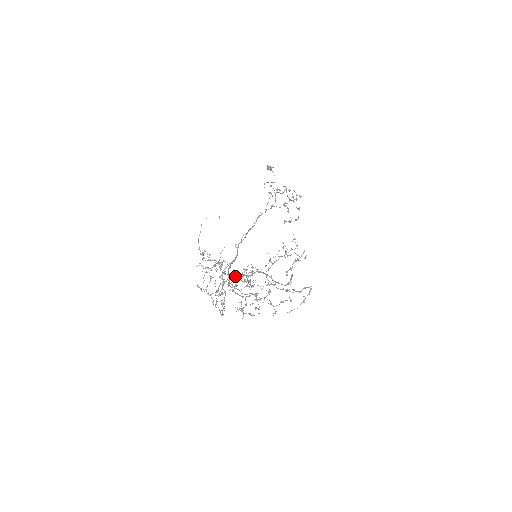
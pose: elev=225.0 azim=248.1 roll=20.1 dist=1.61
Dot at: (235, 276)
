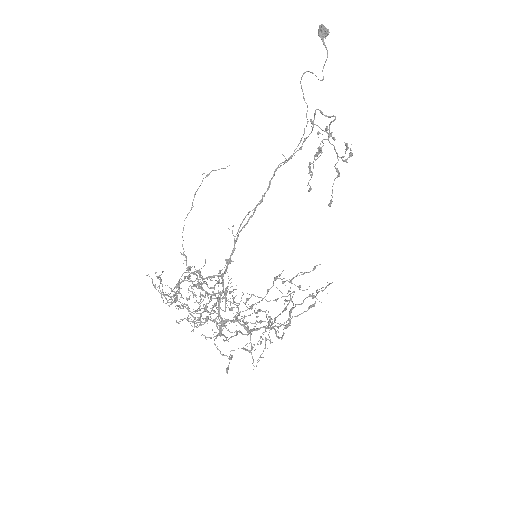
Dot at: occluded
